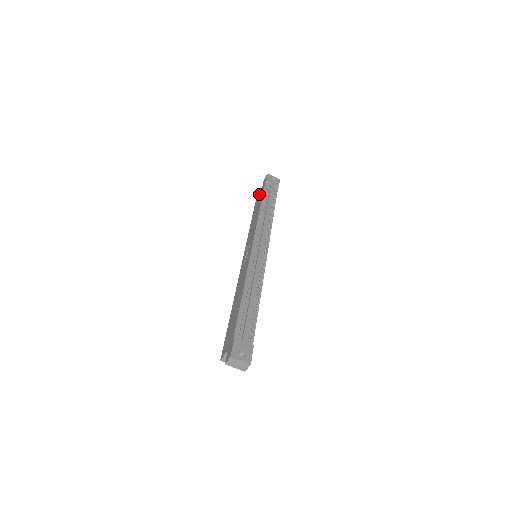
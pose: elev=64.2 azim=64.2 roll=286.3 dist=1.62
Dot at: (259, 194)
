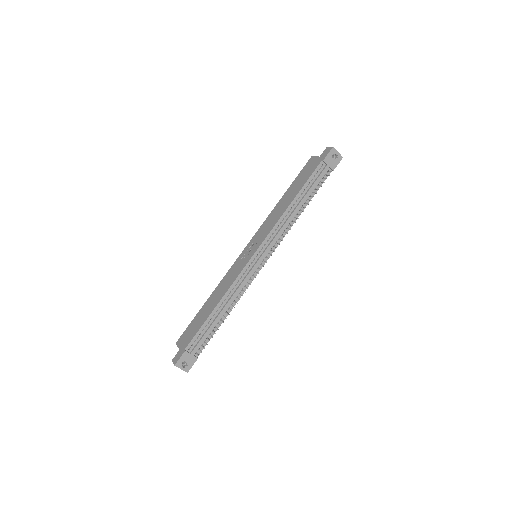
Dot at: (311, 164)
